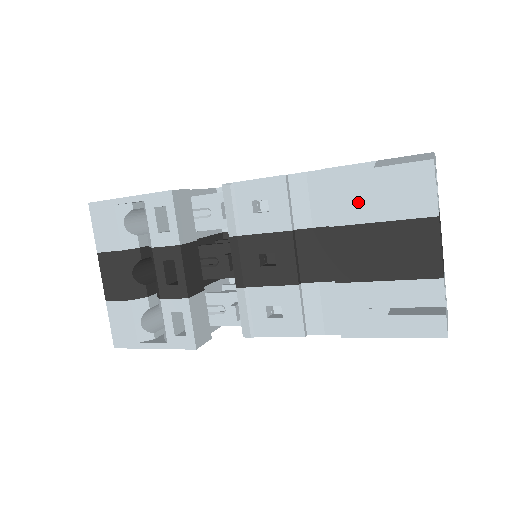
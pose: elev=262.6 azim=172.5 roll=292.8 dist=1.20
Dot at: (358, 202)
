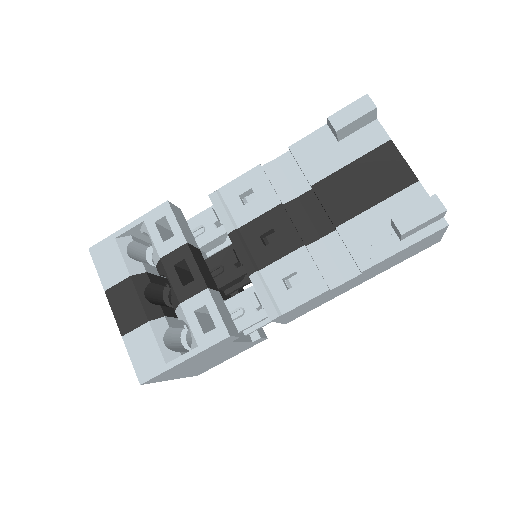
Dot at: (326, 157)
